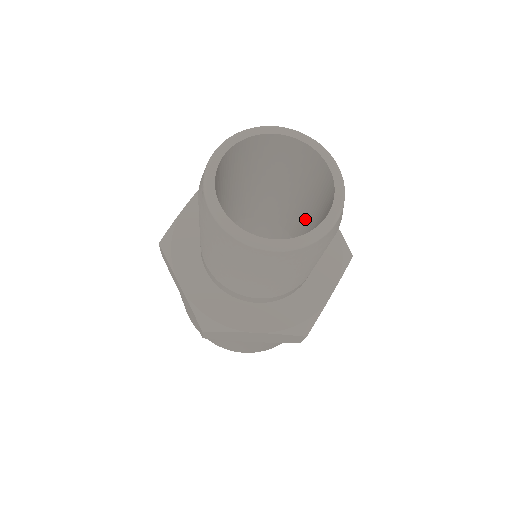
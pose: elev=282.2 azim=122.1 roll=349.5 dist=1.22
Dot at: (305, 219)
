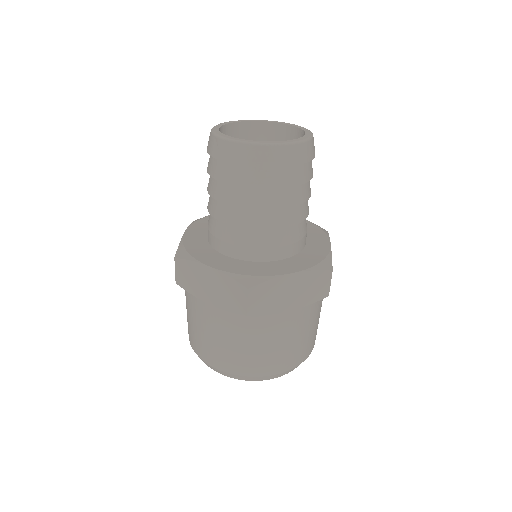
Dot at: occluded
